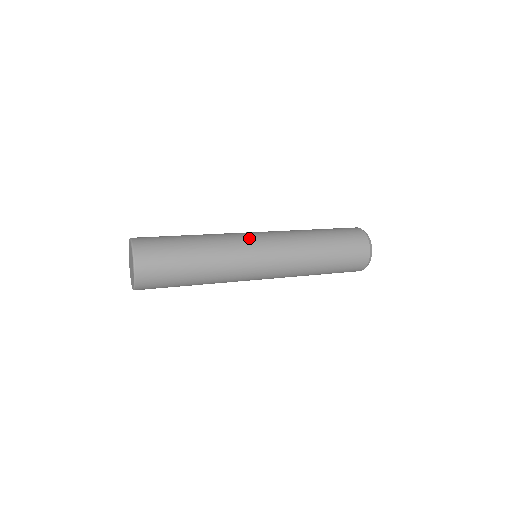
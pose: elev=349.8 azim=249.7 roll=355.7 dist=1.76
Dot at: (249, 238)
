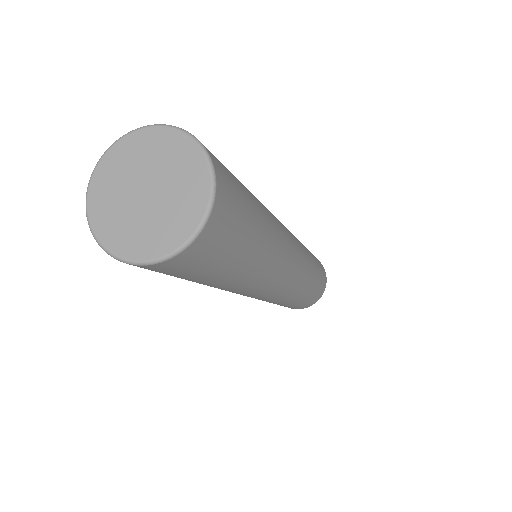
Dot at: occluded
